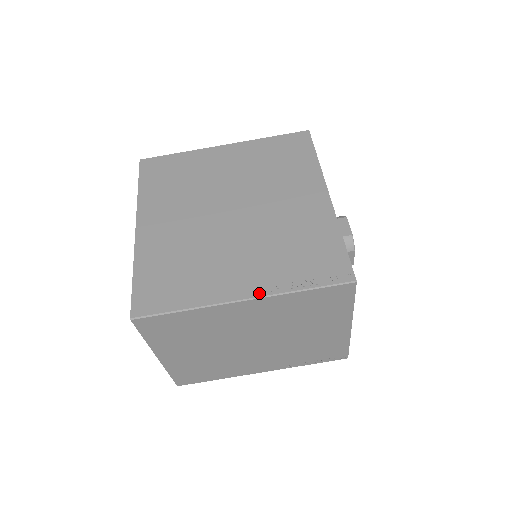
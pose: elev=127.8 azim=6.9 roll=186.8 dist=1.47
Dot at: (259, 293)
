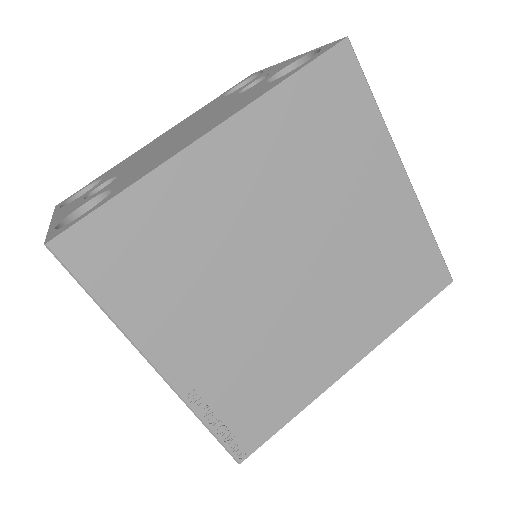
Dot at: (176, 382)
